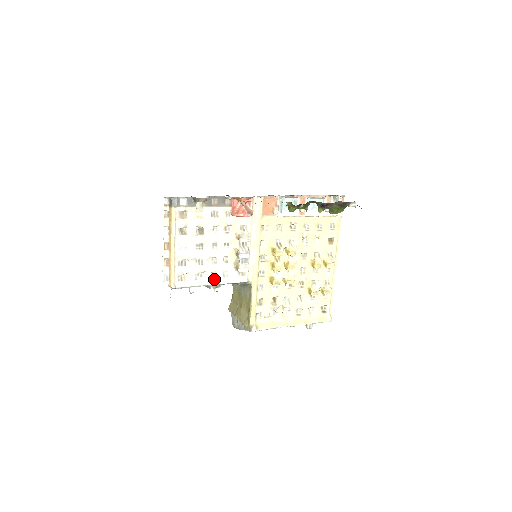
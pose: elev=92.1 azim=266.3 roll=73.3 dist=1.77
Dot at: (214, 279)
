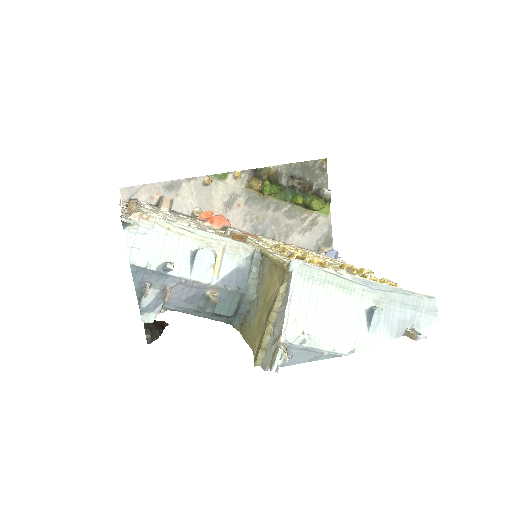
Dot at: occluded
